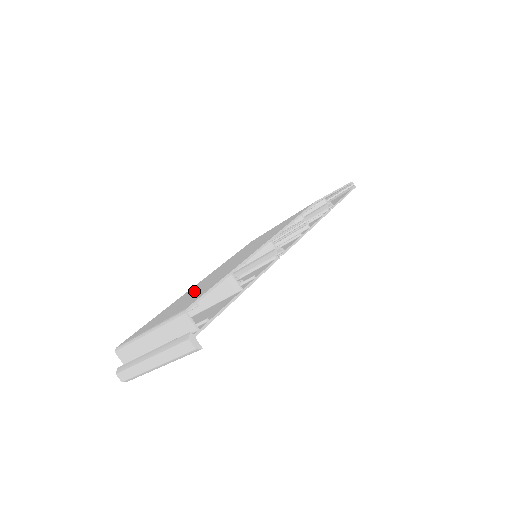
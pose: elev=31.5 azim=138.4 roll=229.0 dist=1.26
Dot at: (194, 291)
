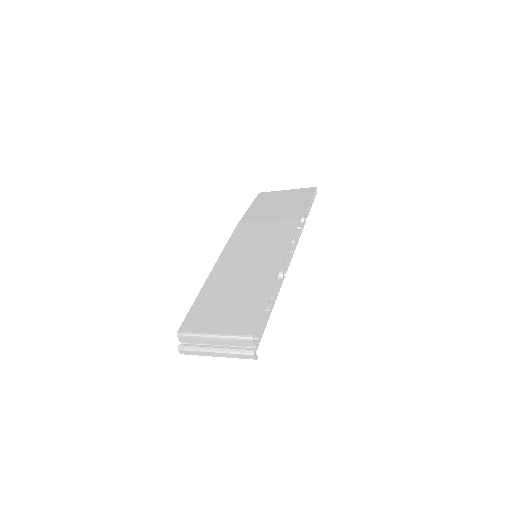
Dot at: (228, 294)
